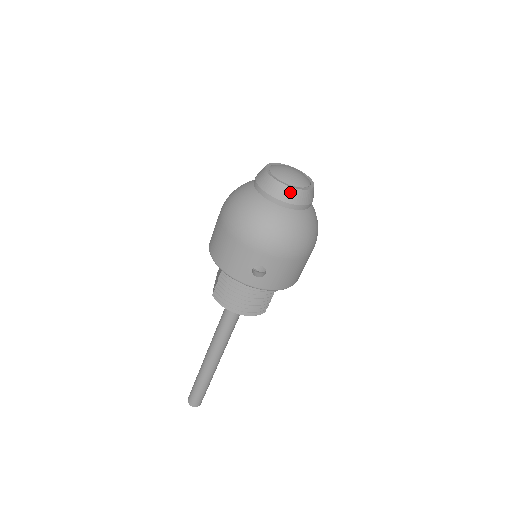
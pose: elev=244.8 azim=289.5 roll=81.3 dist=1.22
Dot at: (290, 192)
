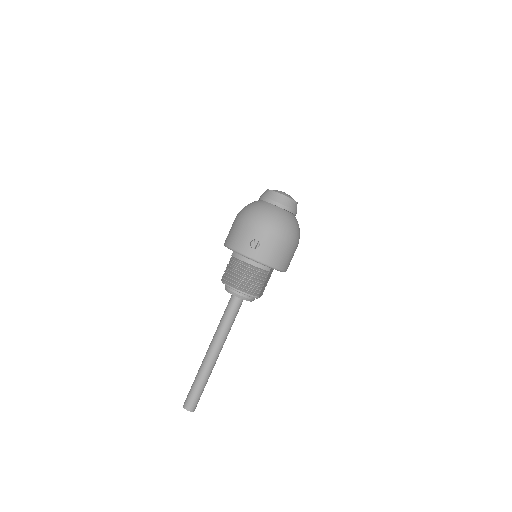
Dot at: (280, 197)
